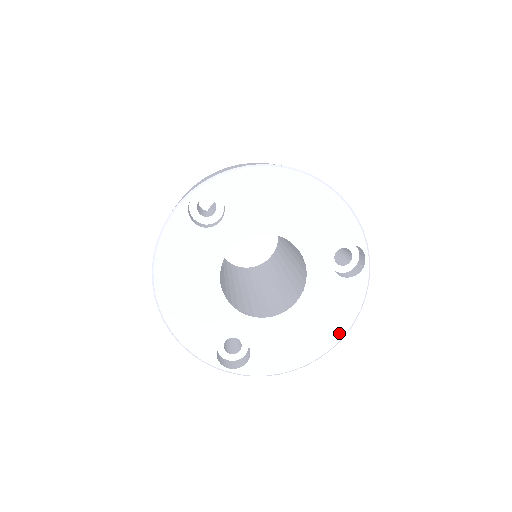
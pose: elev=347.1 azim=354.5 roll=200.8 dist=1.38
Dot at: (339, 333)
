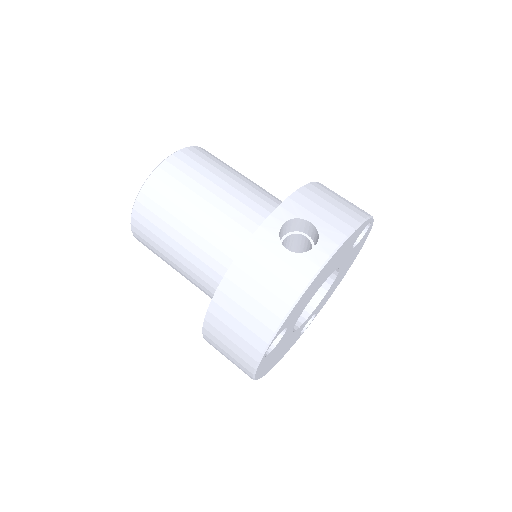
Dot at: (358, 252)
